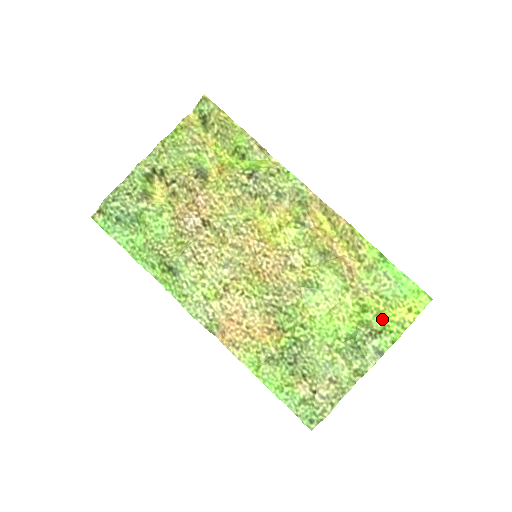
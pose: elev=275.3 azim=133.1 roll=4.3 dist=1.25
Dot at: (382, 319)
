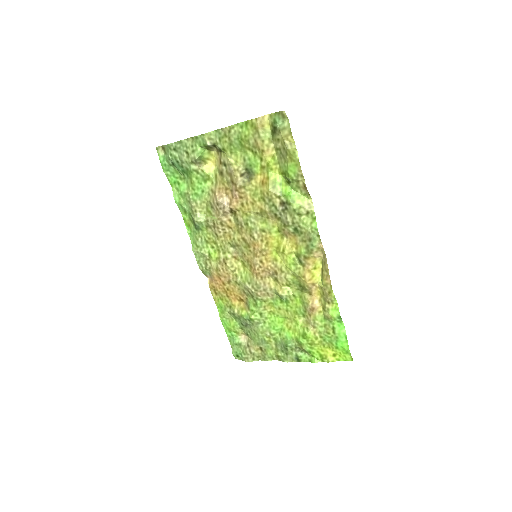
Dot at: (312, 347)
